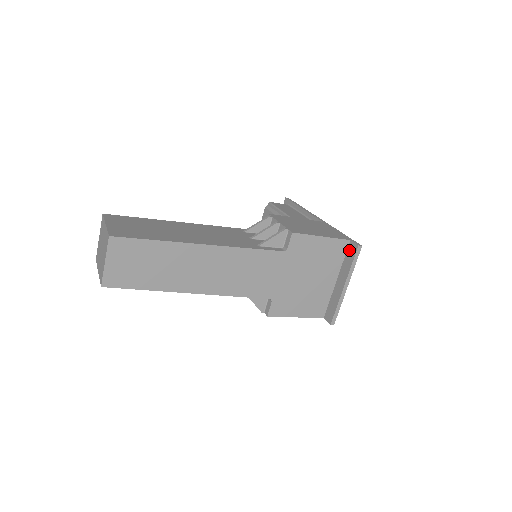
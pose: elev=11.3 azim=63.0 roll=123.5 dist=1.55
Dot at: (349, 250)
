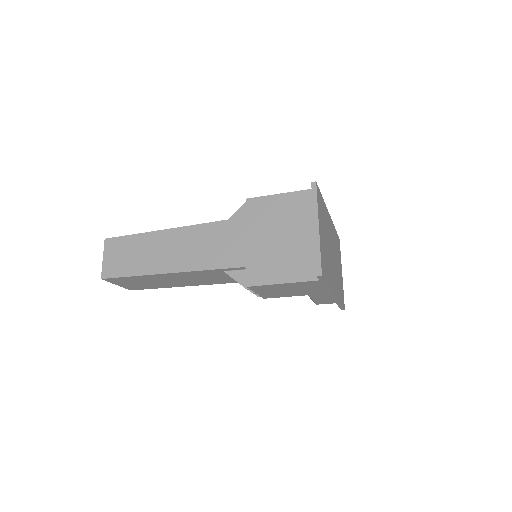
Dot at: occluded
